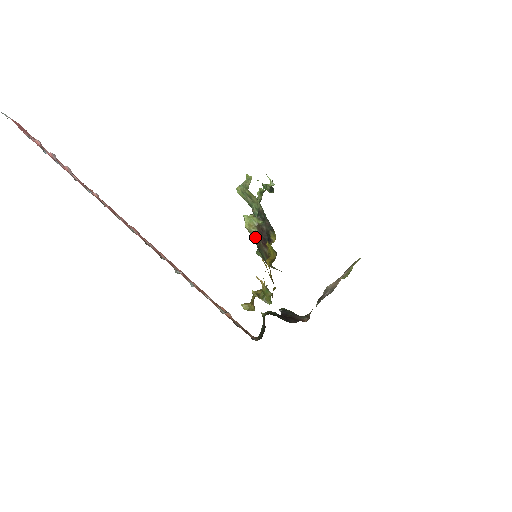
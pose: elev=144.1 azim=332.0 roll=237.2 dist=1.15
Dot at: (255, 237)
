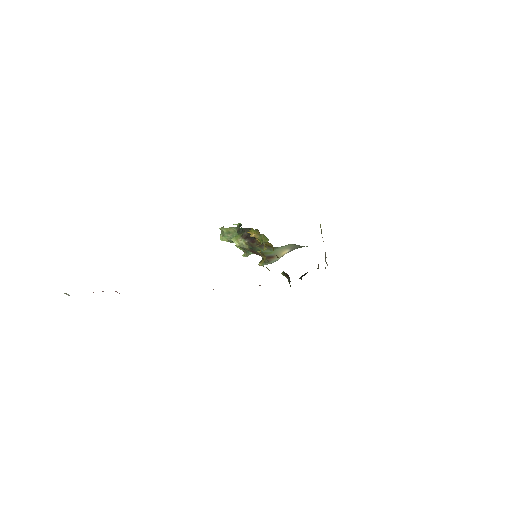
Dot at: (246, 246)
